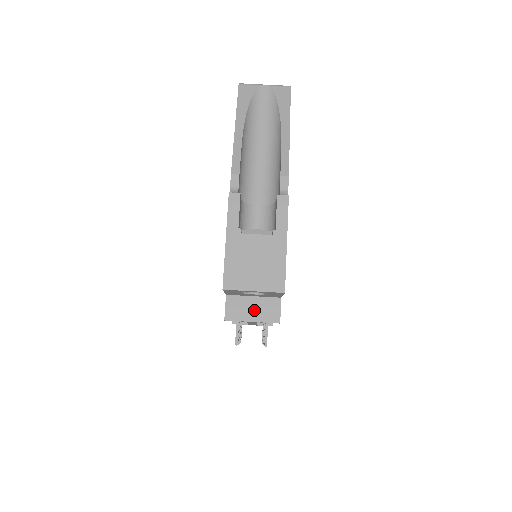
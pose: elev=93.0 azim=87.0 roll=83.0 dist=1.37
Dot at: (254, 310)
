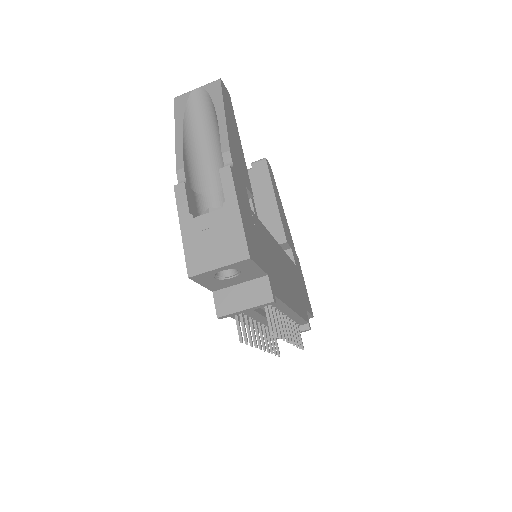
Dot at: (244, 297)
